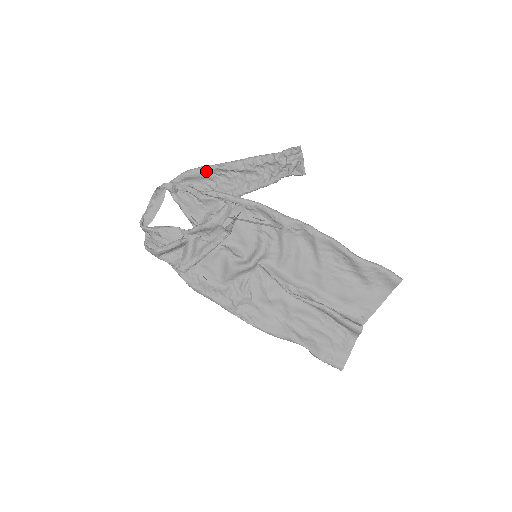
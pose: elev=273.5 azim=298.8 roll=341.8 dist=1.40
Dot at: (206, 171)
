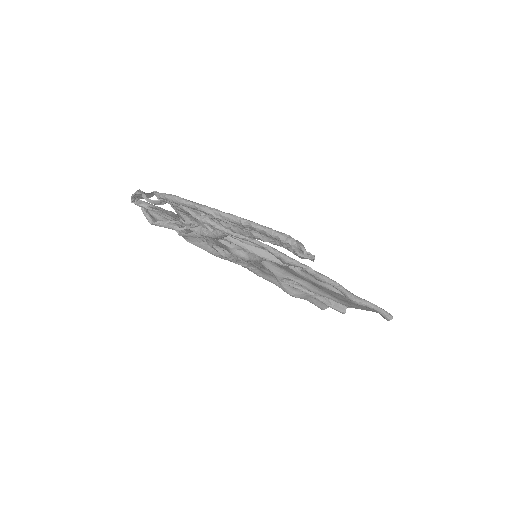
Dot at: (199, 210)
